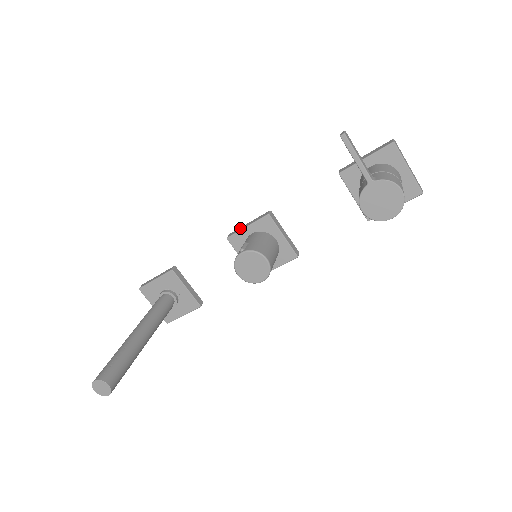
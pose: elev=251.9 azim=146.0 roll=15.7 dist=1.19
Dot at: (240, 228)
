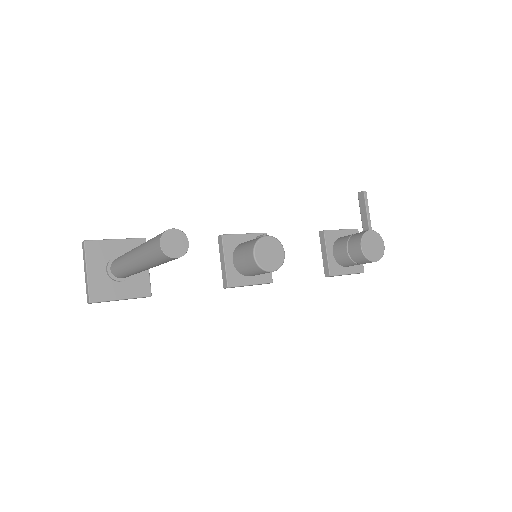
Dot at: (234, 234)
